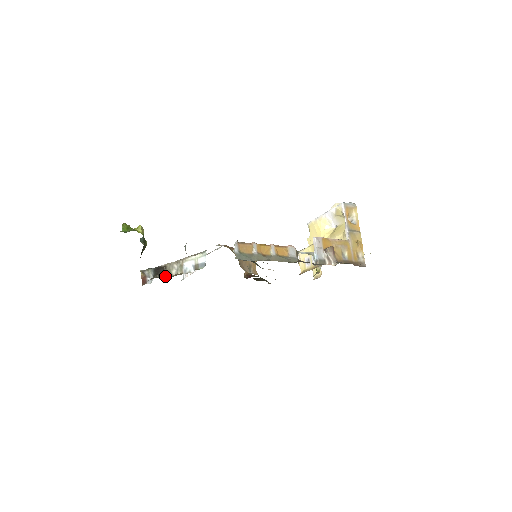
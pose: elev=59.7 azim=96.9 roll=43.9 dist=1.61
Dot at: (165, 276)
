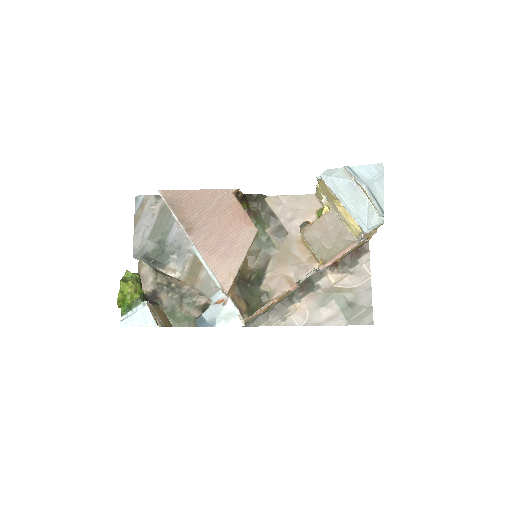
Dot at: (166, 274)
